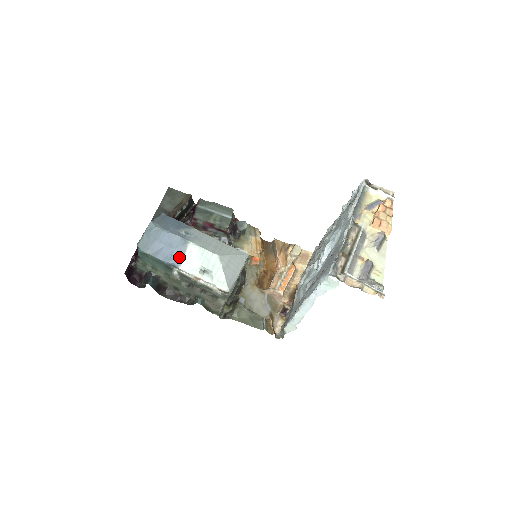
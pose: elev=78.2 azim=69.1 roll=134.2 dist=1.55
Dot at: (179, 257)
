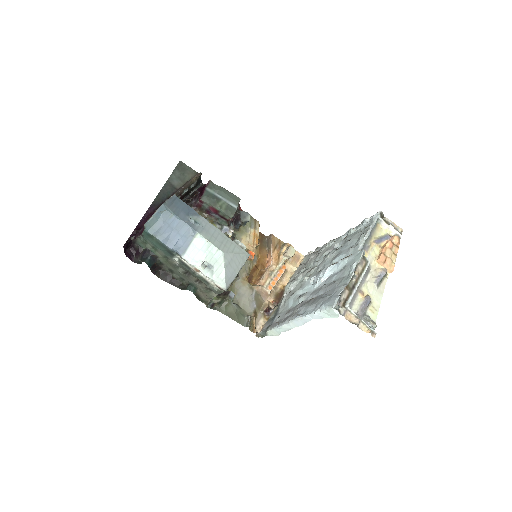
Dot at: (184, 246)
